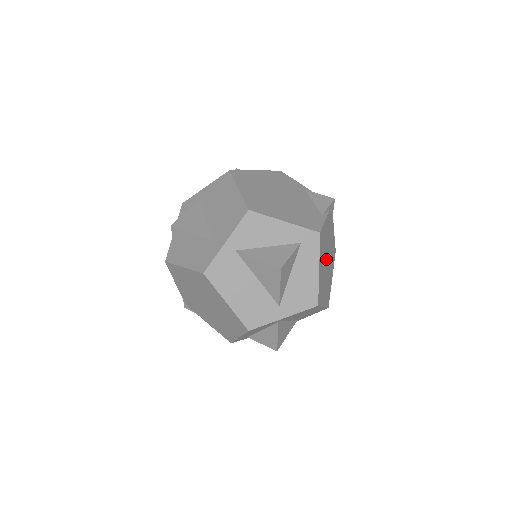
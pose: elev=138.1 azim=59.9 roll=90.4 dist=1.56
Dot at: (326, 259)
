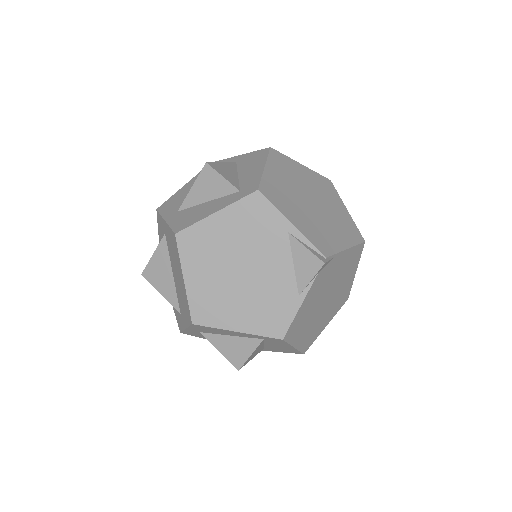
Dot at: (321, 305)
